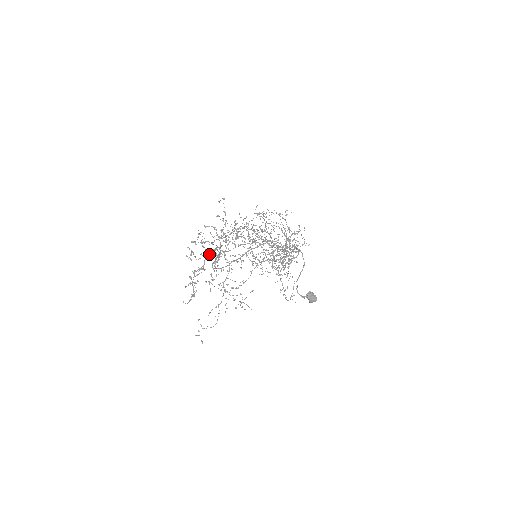
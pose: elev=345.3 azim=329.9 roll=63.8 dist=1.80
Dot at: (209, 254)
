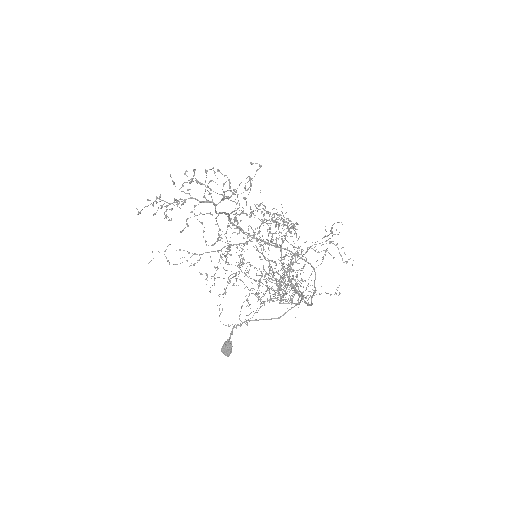
Dot at: occluded
